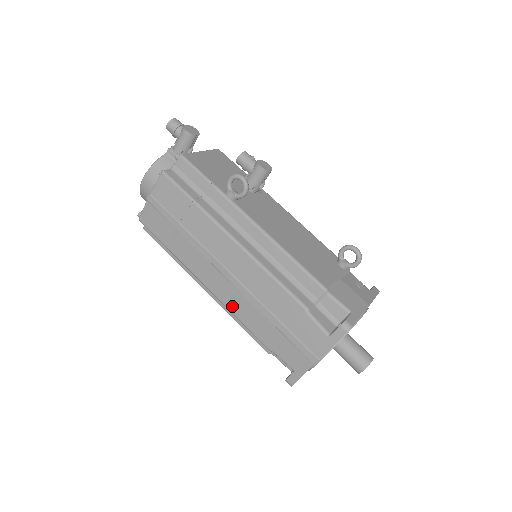
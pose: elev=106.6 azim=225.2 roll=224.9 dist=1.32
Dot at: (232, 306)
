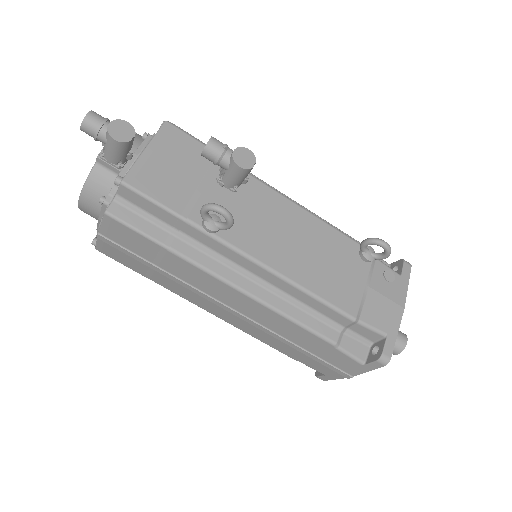
Dot at: (244, 329)
